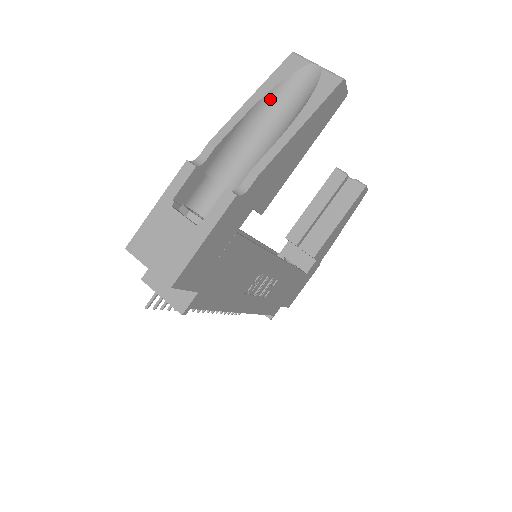
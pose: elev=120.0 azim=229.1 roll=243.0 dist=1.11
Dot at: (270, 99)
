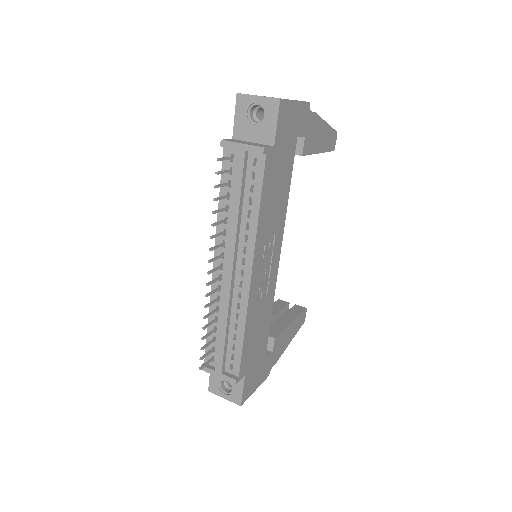
Dot at: occluded
